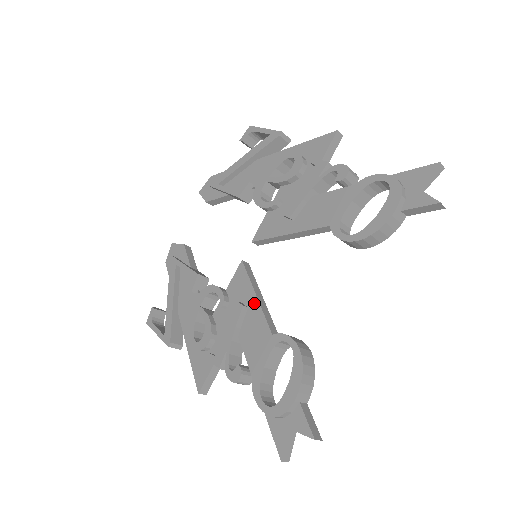
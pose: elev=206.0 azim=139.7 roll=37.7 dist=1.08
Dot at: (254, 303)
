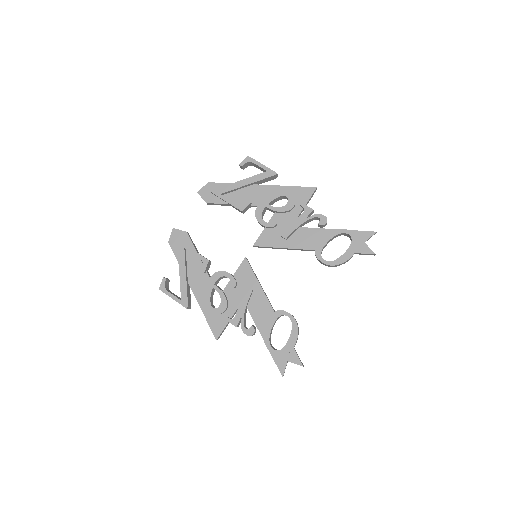
Dot at: (258, 288)
